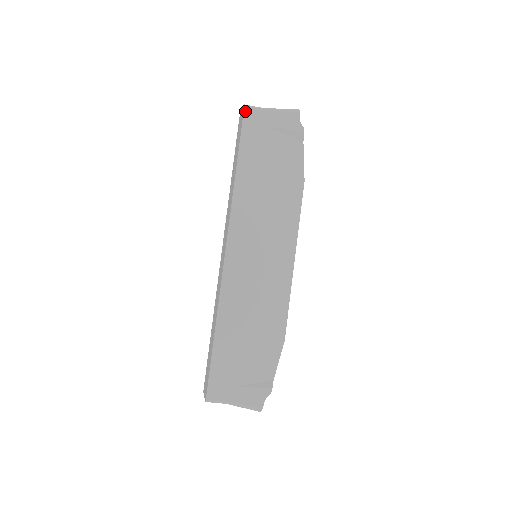
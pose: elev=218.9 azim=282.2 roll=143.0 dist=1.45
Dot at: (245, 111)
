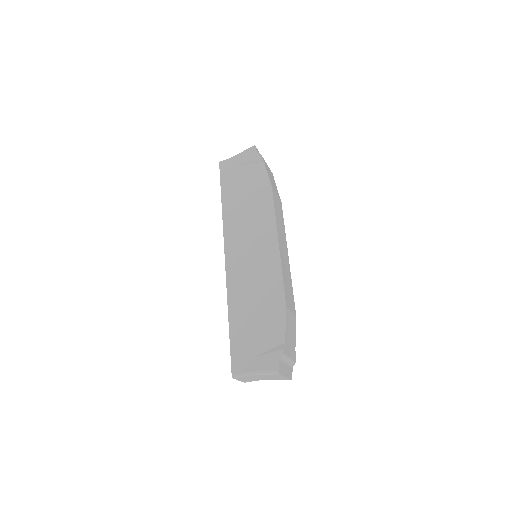
Dot at: (220, 165)
